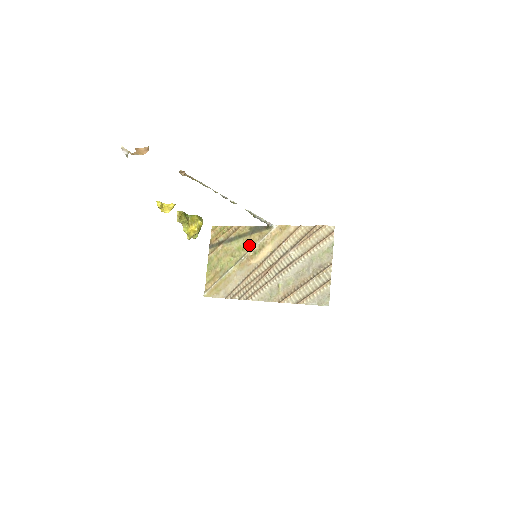
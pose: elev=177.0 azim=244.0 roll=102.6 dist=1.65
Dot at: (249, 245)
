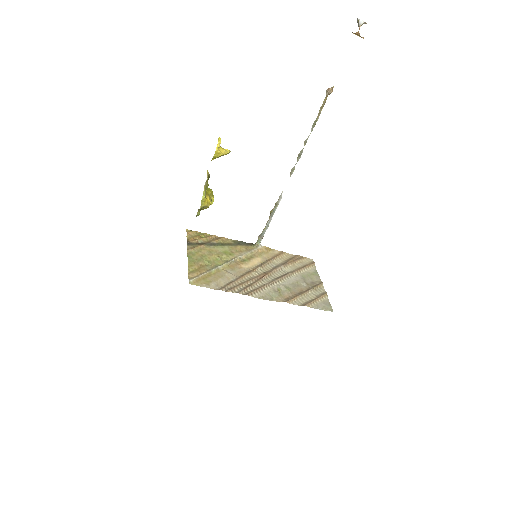
Dot at: (237, 252)
